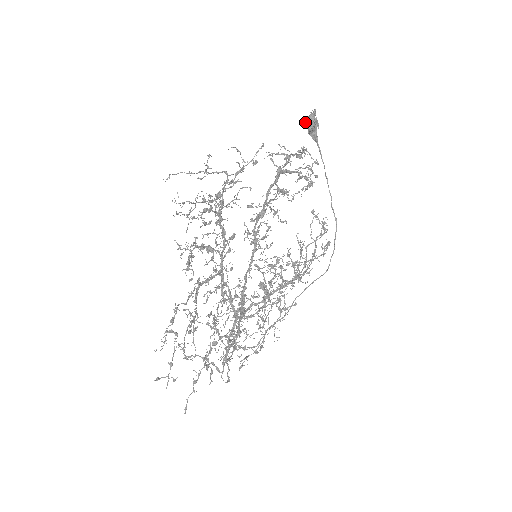
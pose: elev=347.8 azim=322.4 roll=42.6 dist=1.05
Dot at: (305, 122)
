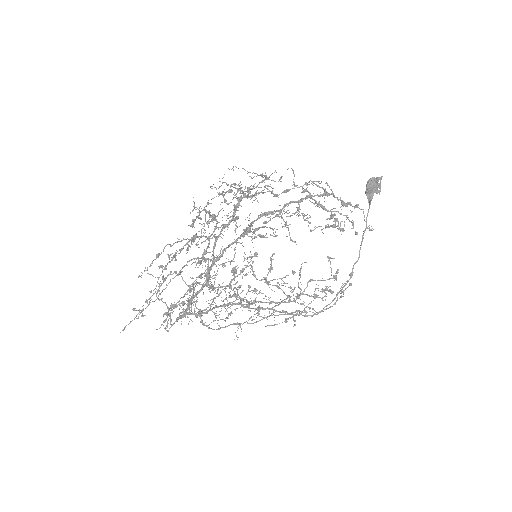
Dot at: (367, 182)
